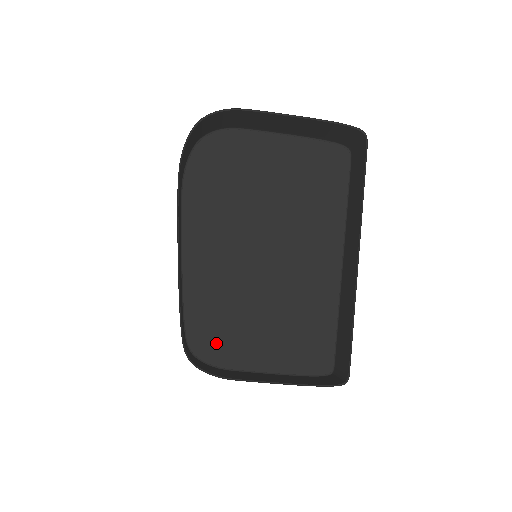
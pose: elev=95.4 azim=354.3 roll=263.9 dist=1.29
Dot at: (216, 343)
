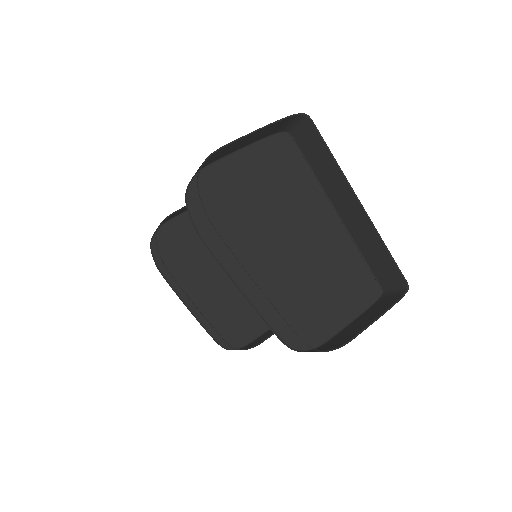
Dot at: (305, 331)
